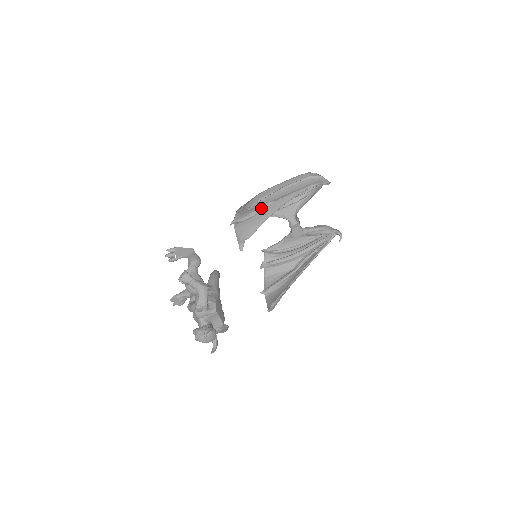
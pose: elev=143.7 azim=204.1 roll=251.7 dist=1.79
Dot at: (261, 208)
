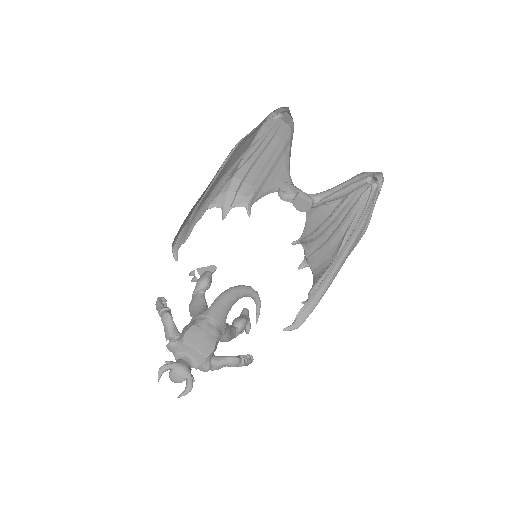
Dot at: occluded
